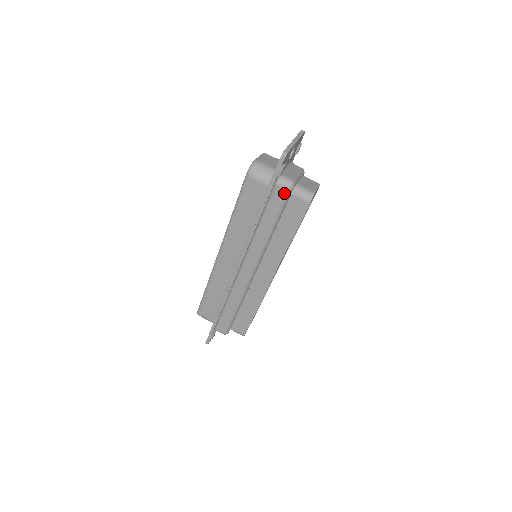
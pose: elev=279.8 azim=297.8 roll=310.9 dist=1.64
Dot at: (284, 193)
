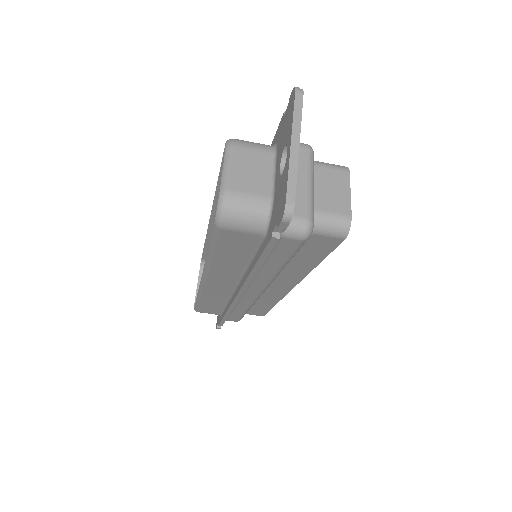
Dot at: (297, 243)
